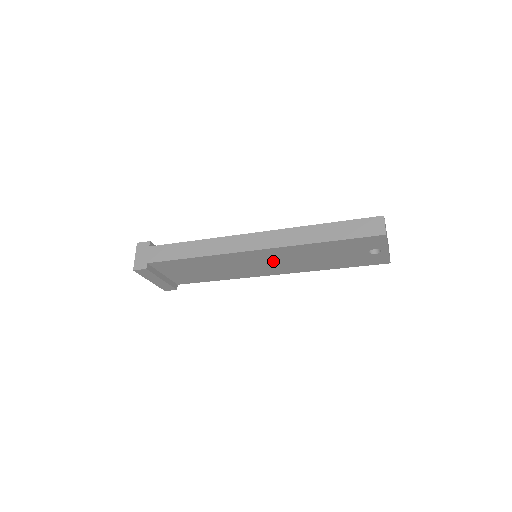
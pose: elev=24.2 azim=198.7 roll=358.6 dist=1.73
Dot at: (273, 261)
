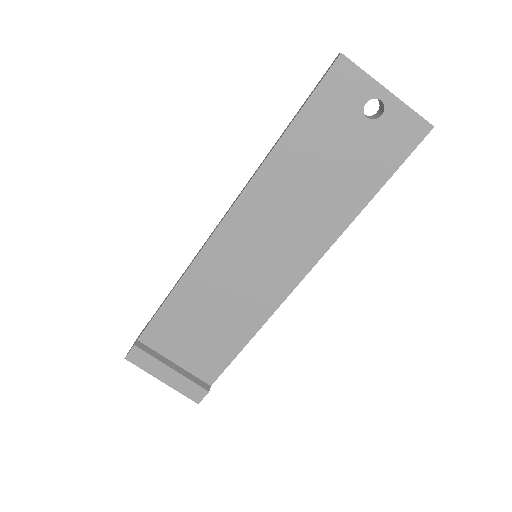
Dot at: (267, 237)
